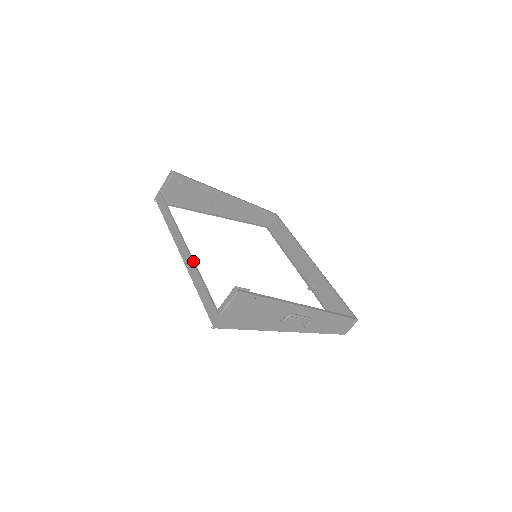
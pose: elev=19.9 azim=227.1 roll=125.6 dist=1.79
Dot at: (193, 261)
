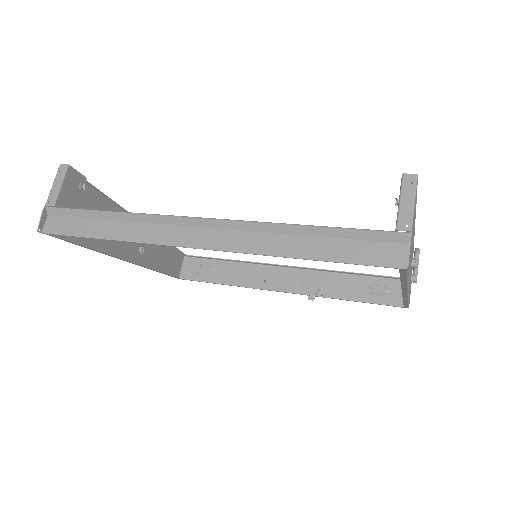
Dot at: (246, 227)
